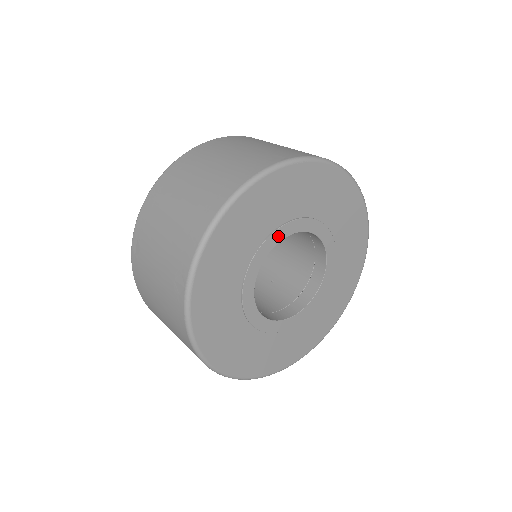
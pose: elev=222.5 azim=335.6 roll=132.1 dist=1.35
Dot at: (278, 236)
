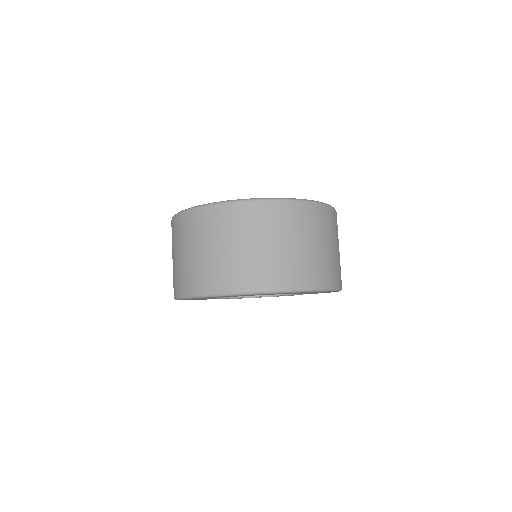
Dot at: occluded
